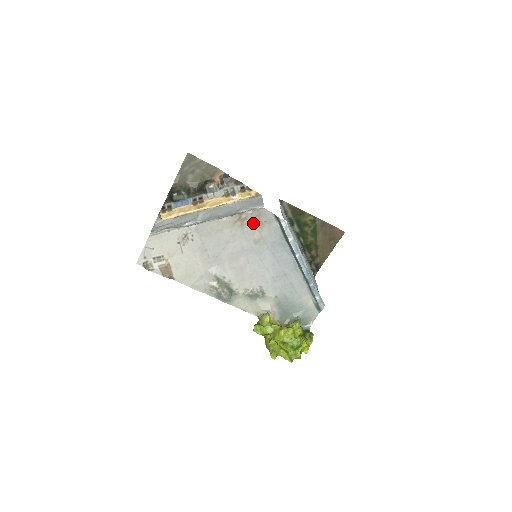
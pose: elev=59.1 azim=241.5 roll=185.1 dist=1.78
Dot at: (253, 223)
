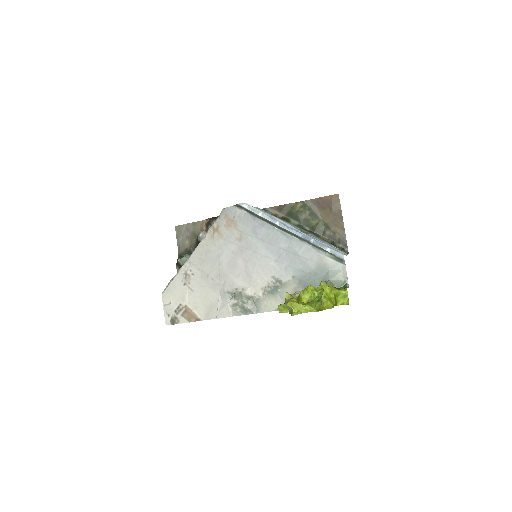
Dot at: (226, 226)
